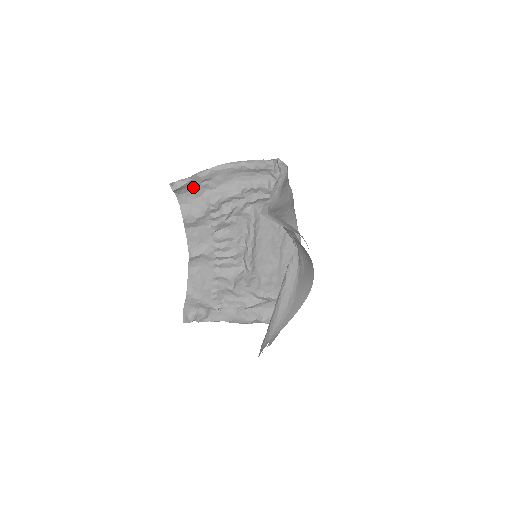
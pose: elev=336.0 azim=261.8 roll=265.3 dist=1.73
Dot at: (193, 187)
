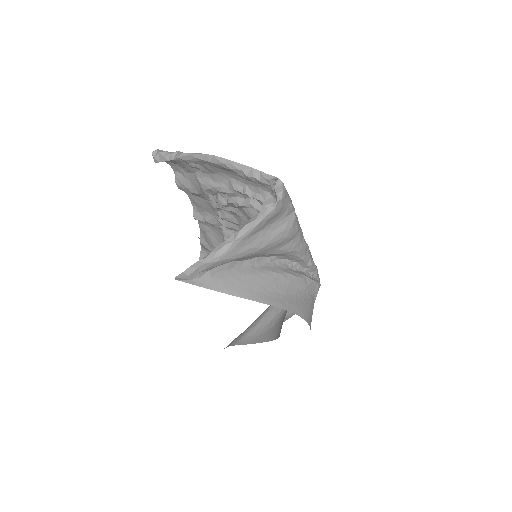
Dot at: (180, 164)
